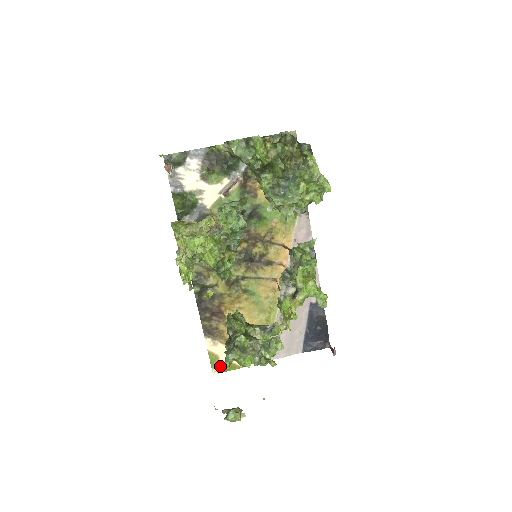
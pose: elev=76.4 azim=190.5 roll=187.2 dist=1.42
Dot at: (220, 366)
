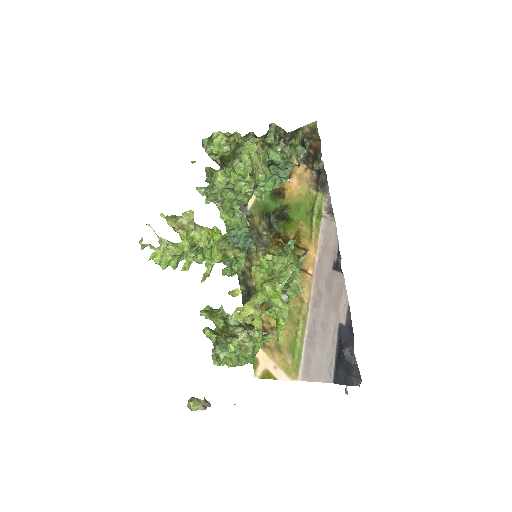
Dot at: (259, 371)
